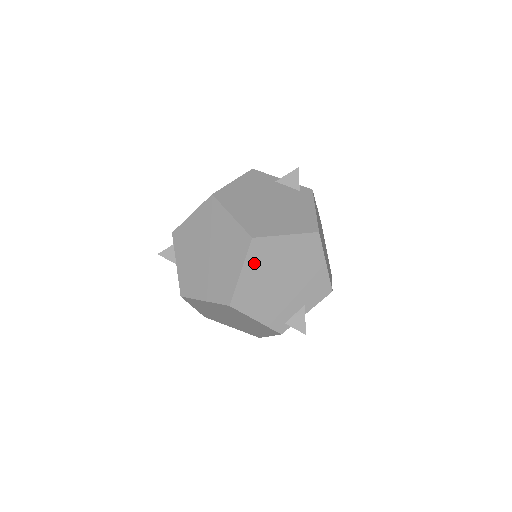
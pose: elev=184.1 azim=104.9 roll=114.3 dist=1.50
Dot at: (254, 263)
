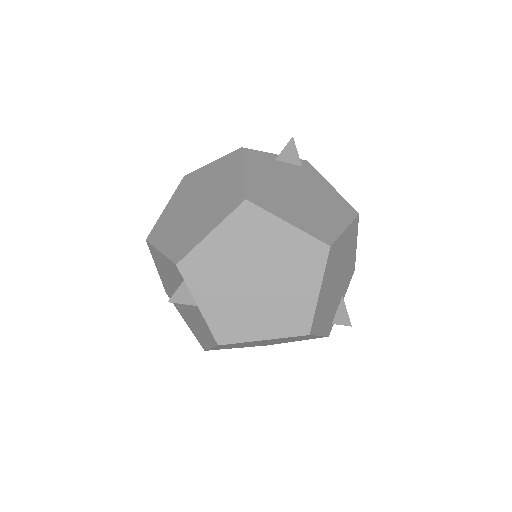
Dot at: (327, 274)
